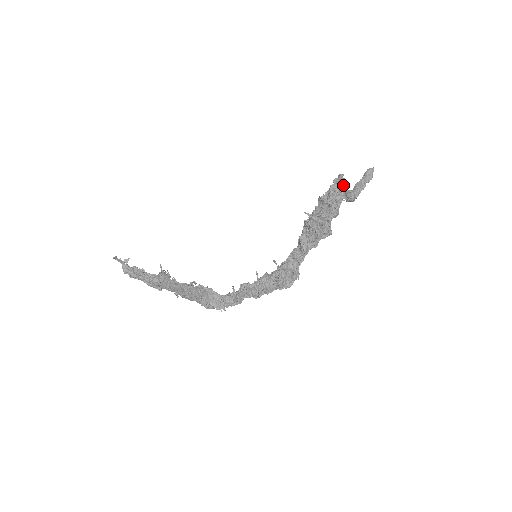
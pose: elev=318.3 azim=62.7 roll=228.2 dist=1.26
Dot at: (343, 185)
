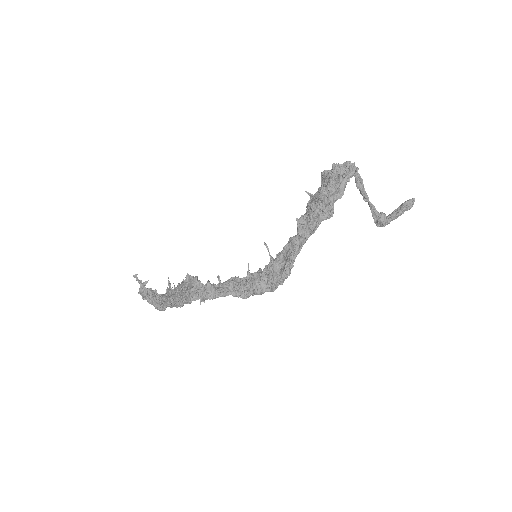
Dot at: (350, 164)
